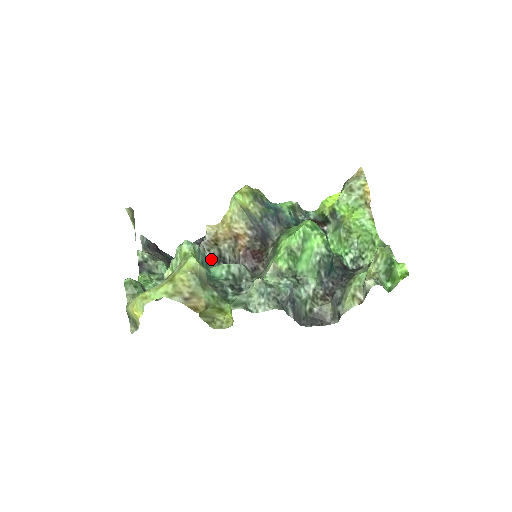
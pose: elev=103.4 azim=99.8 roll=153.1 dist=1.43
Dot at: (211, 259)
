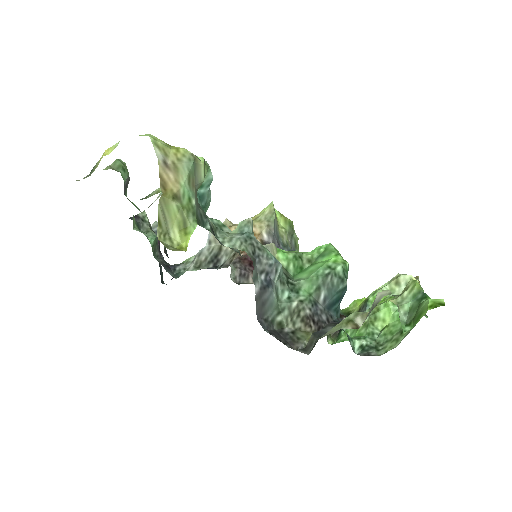
Dot at: (205, 254)
